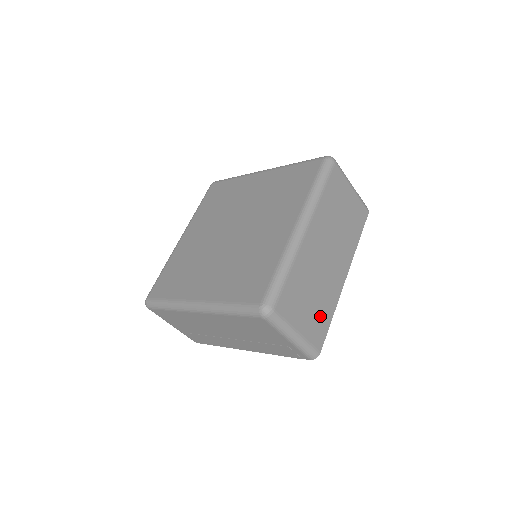
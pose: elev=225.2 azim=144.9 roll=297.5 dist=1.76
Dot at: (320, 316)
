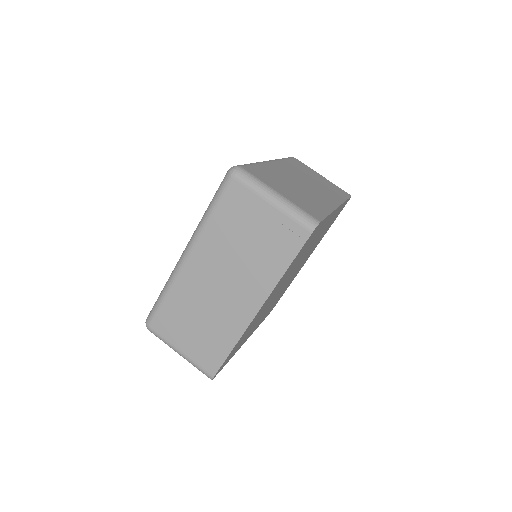
Dot at: (309, 204)
